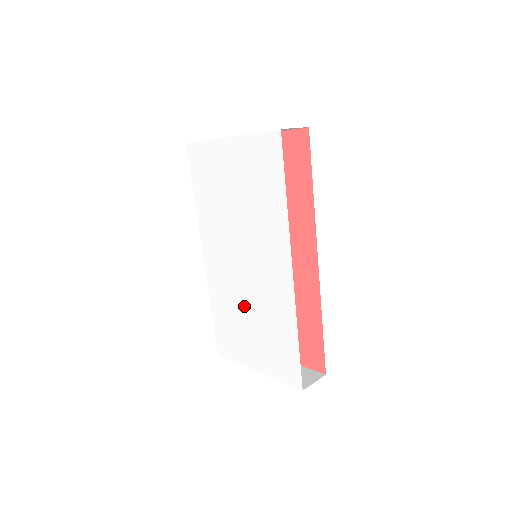
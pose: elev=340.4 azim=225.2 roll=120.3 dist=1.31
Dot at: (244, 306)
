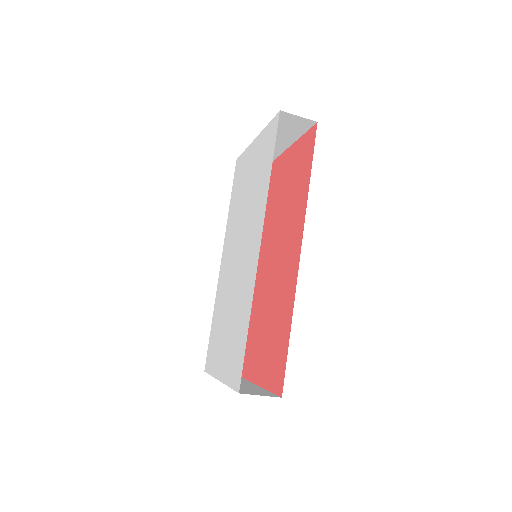
Dot at: (229, 303)
